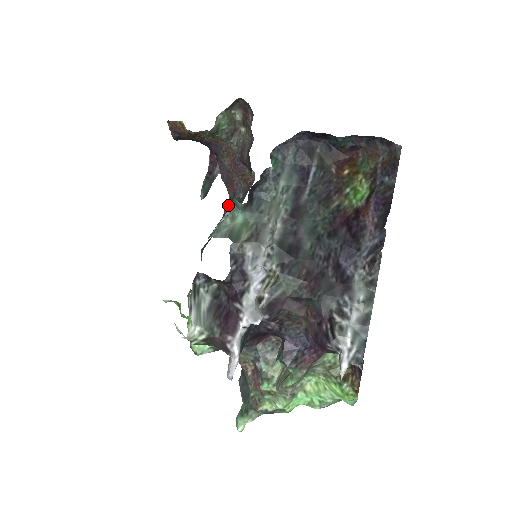
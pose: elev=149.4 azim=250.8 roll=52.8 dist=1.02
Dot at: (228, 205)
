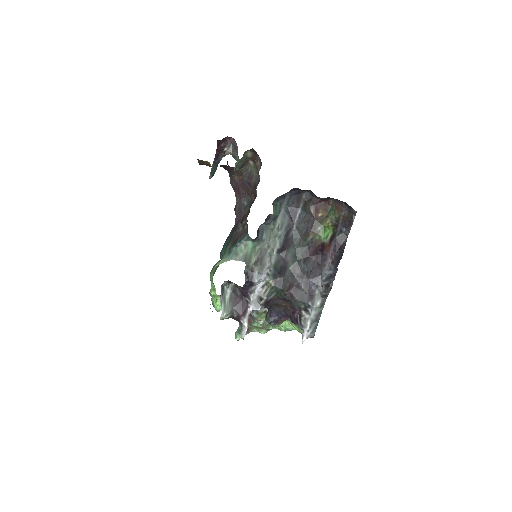
Dot at: (241, 227)
